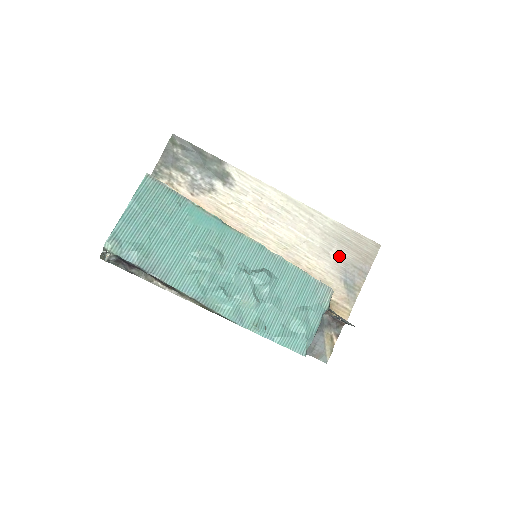
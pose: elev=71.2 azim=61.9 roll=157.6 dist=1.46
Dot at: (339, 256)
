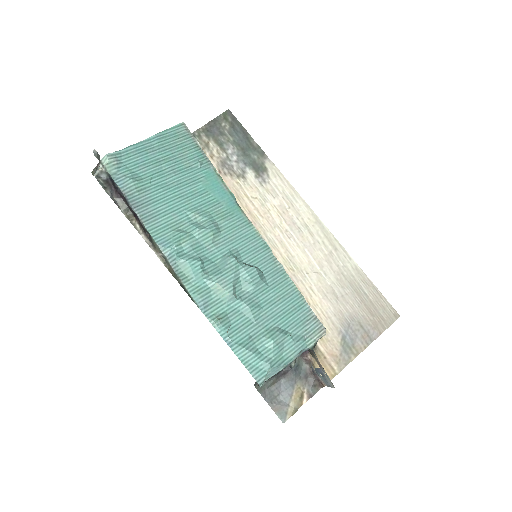
Dot at: (348, 306)
